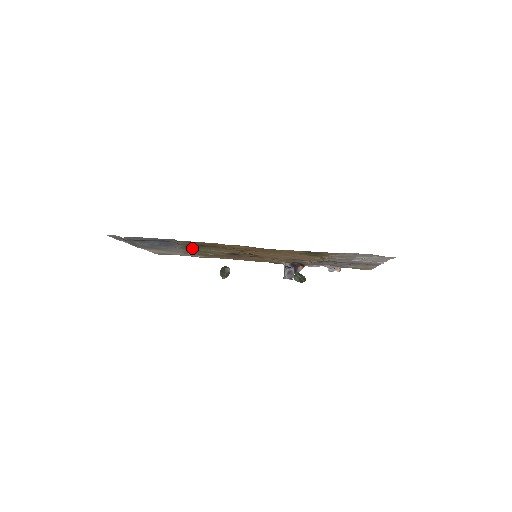
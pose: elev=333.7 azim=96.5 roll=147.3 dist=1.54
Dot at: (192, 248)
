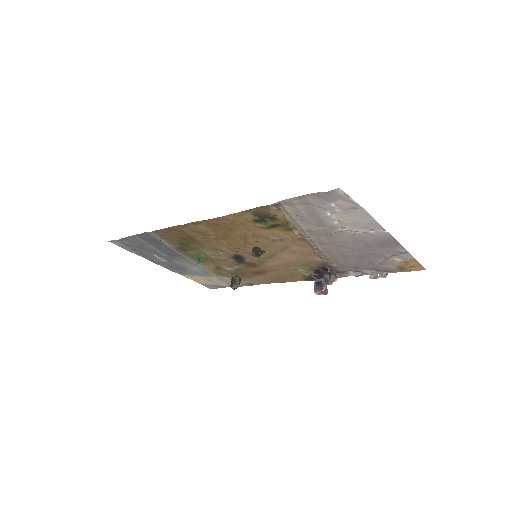
Dot at: (191, 253)
